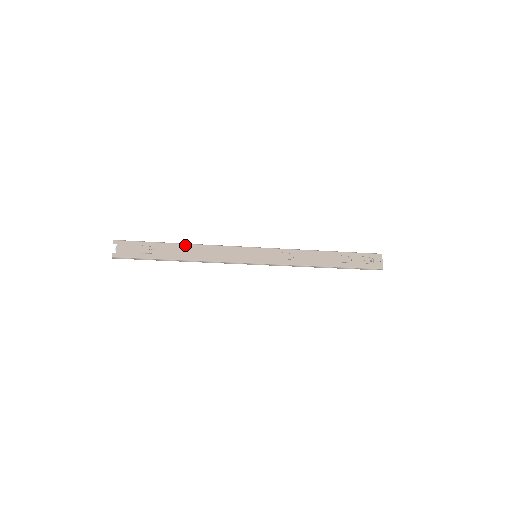
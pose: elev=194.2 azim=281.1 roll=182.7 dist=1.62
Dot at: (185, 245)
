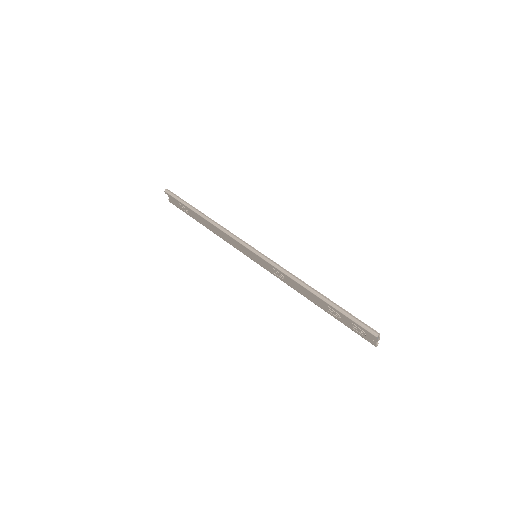
Dot at: (204, 219)
